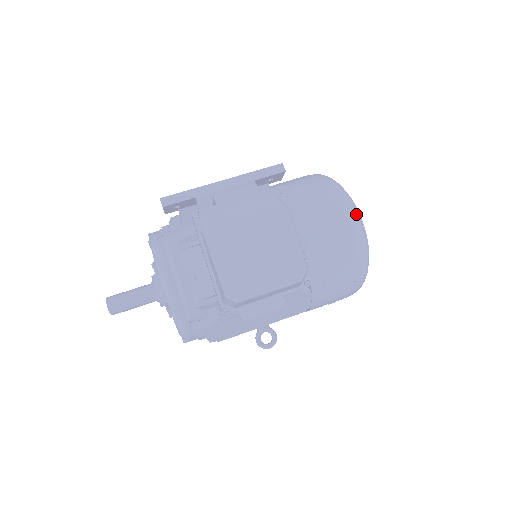
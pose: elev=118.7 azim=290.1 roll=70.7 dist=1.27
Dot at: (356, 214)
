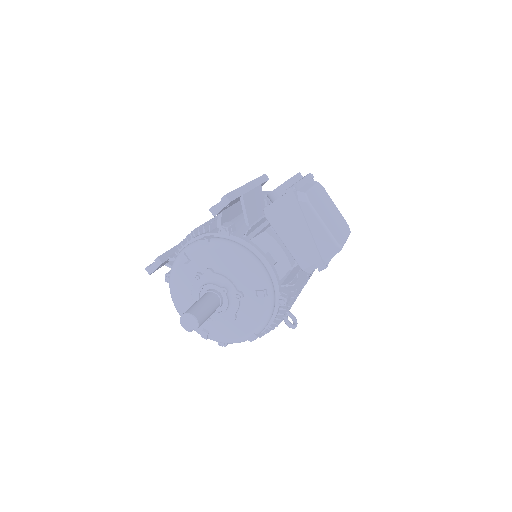
Dot at: occluded
